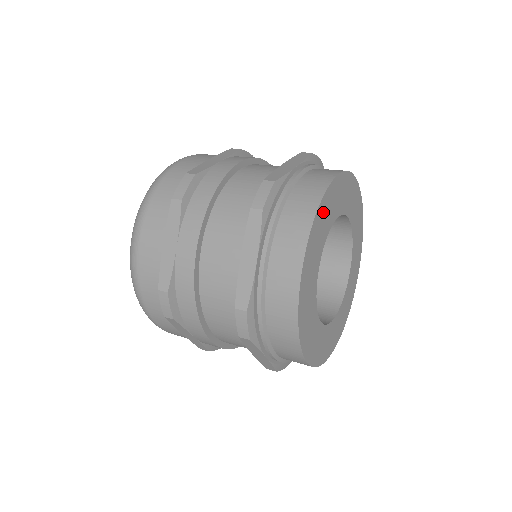
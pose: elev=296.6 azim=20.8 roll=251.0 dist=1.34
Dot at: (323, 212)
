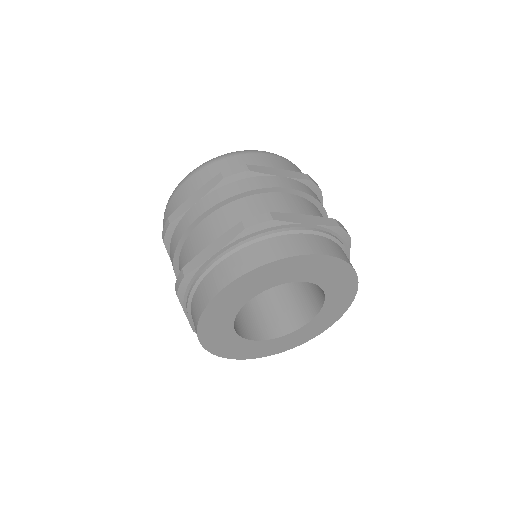
Dot at: (283, 267)
